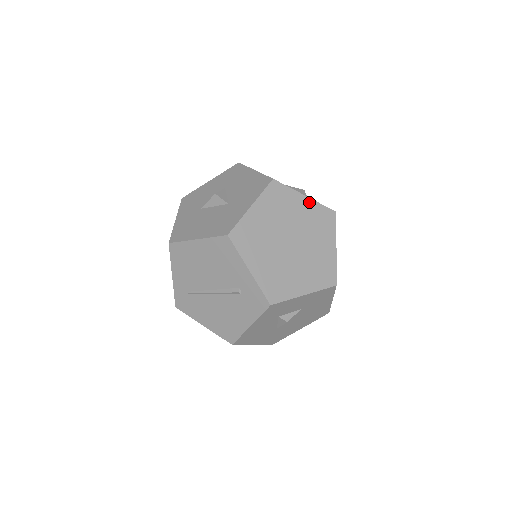
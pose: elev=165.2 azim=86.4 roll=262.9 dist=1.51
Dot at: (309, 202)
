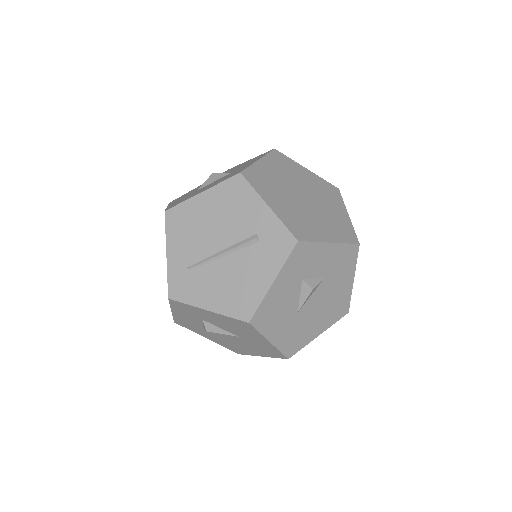
Dot at: (312, 174)
